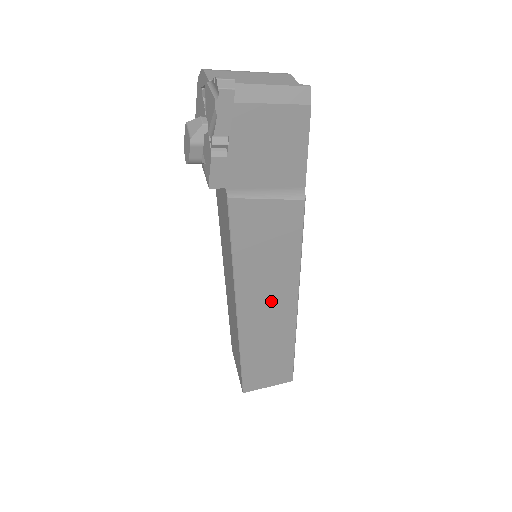
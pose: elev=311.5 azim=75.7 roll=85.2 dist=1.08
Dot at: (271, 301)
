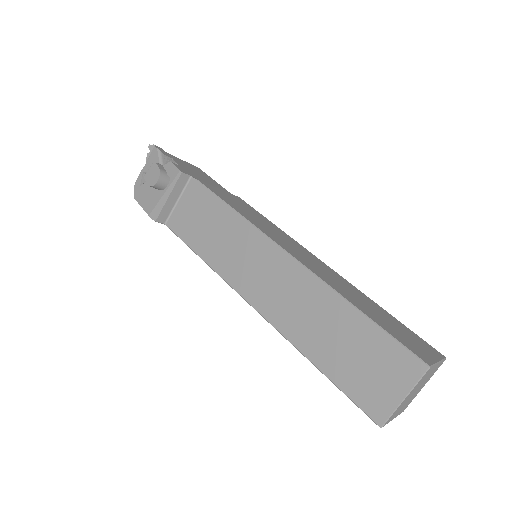
Dot at: (298, 251)
